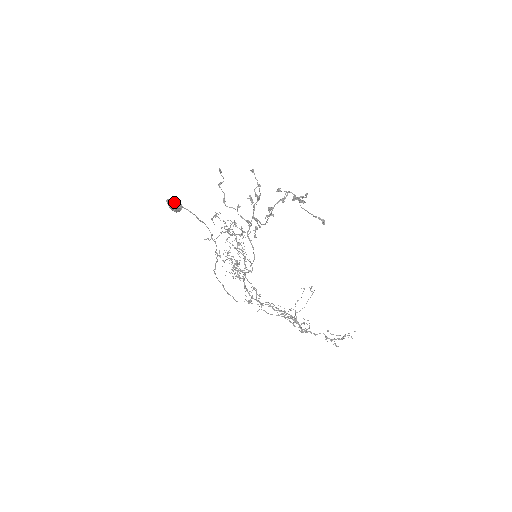
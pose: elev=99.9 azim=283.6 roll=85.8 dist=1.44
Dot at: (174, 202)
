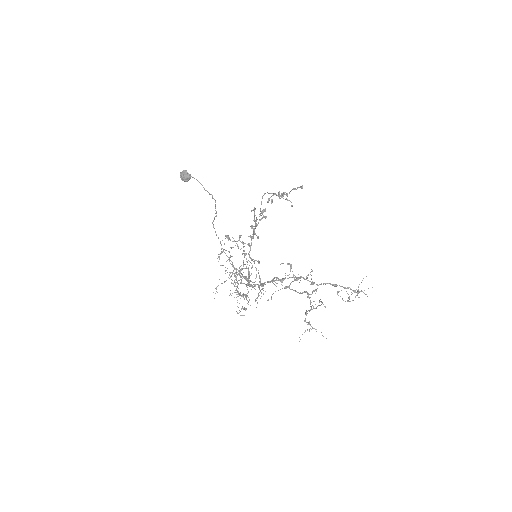
Dot at: (185, 170)
